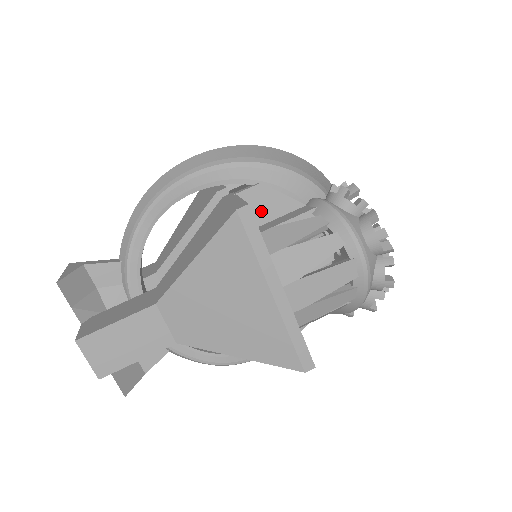
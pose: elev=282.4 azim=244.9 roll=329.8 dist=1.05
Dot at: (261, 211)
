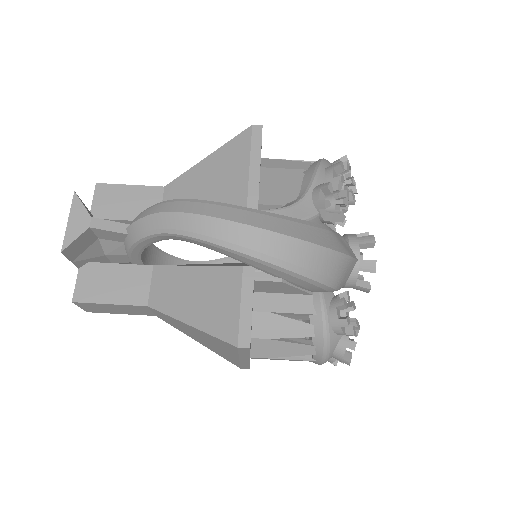
Dot at: (270, 289)
